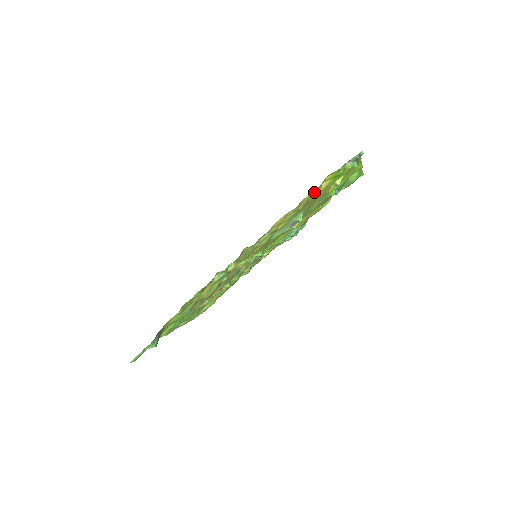
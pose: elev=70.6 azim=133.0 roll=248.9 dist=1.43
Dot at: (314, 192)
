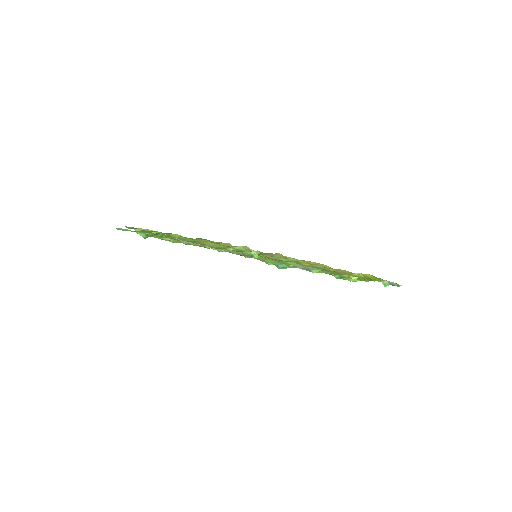
Dot at: (354, 273)
